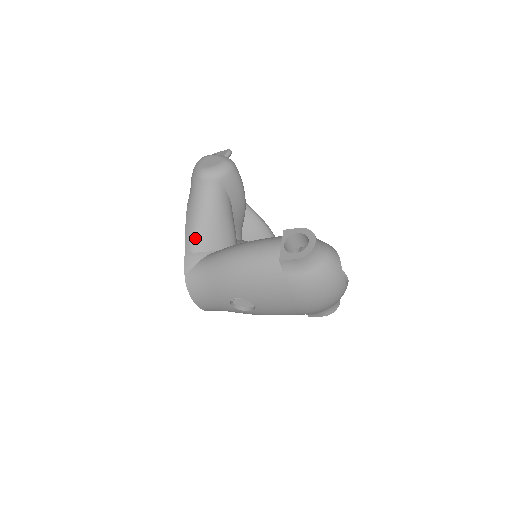
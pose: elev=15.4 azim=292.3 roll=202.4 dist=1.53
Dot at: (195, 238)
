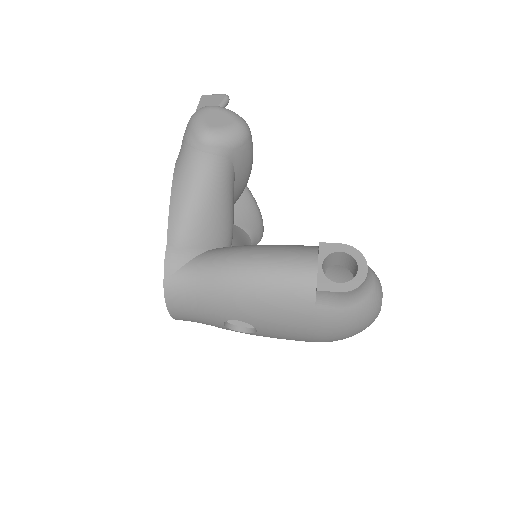
Dot at: (184, 229)
